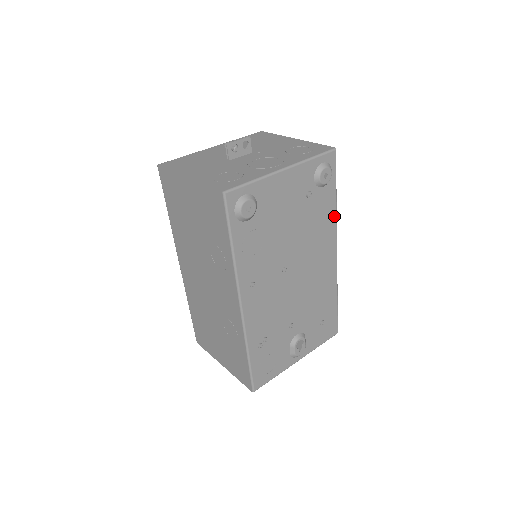
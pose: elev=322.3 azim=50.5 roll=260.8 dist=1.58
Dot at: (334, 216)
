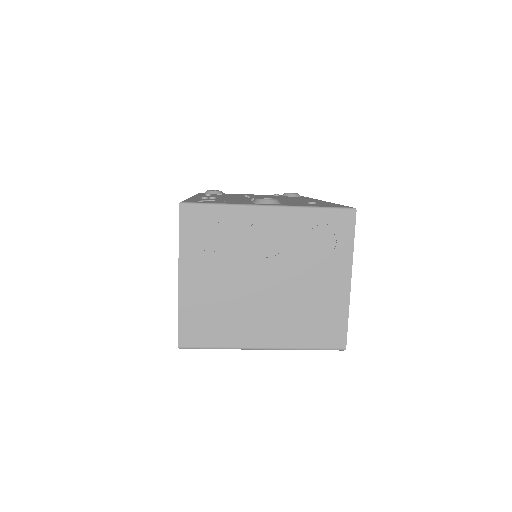
Dot at: occluded
